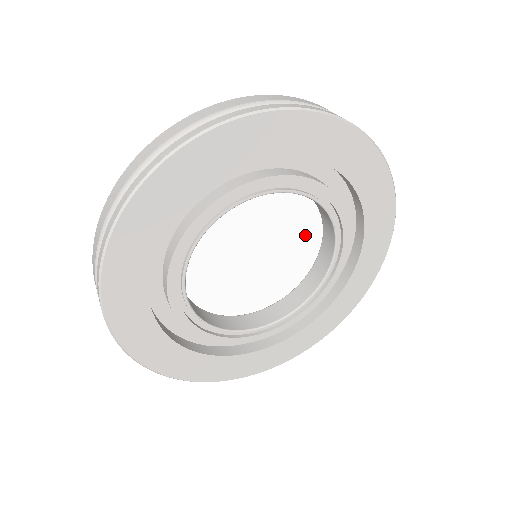
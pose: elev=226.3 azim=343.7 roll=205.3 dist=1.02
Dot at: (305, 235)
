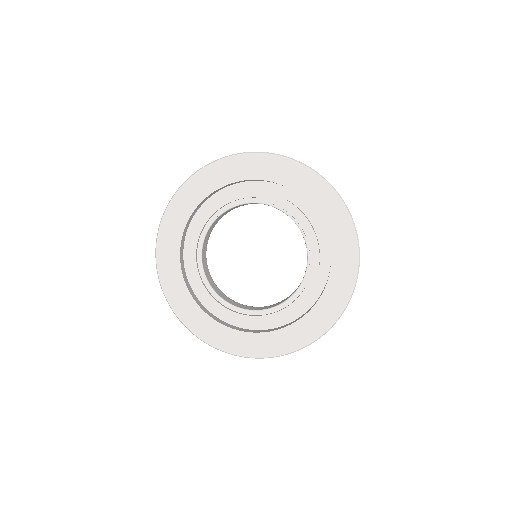
Dot at: (296, 252)
